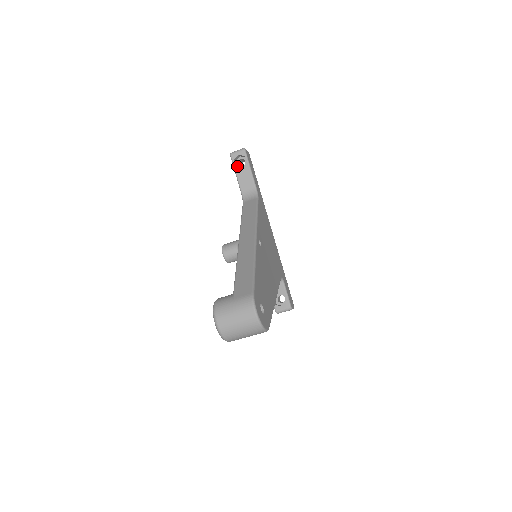
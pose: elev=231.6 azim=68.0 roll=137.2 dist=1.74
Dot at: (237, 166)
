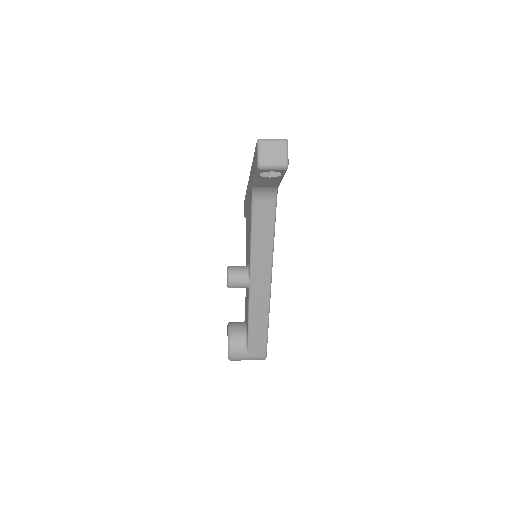
Dot at: occluded
